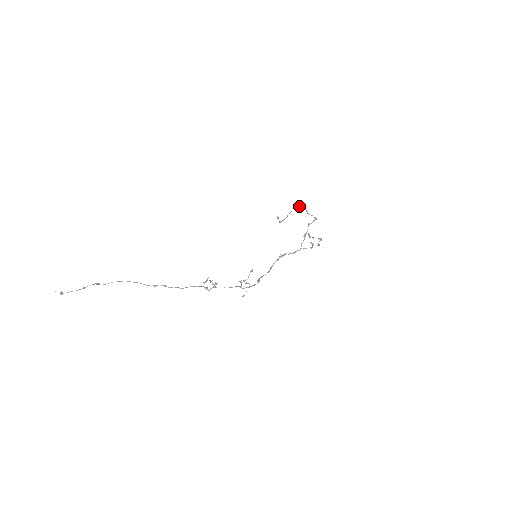
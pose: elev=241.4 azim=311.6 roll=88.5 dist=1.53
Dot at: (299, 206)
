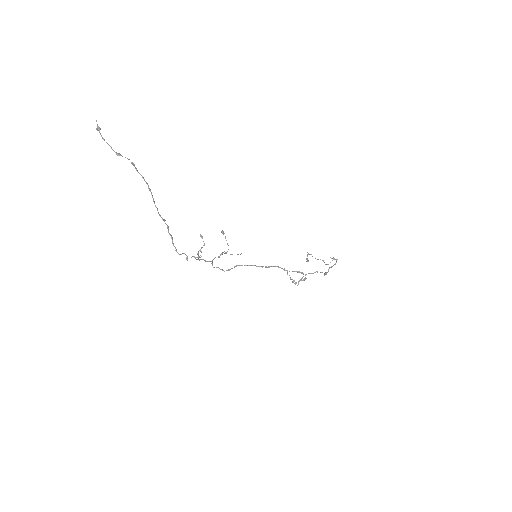
Dot at: (337, 259)
